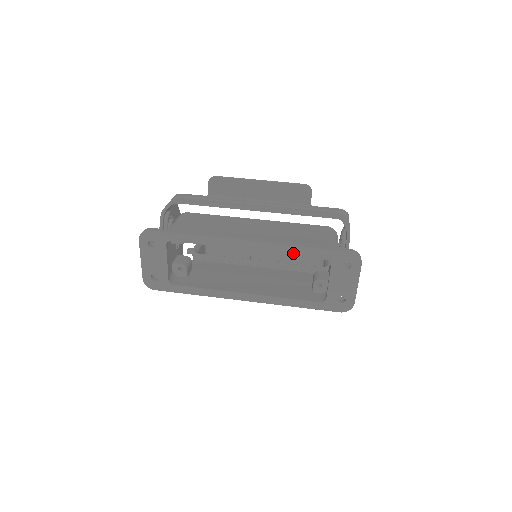
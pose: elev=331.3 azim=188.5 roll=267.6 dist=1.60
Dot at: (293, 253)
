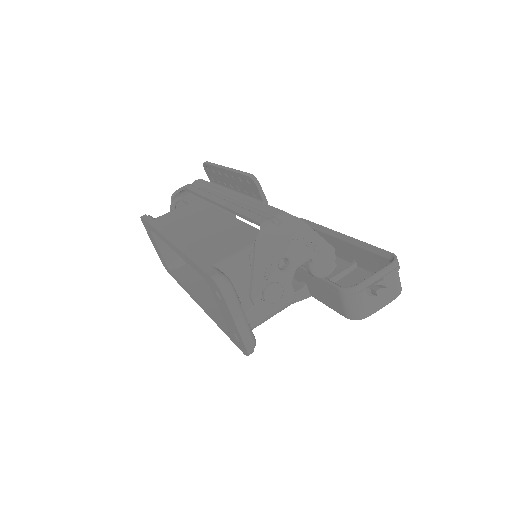
Dot at: (189, 264)
